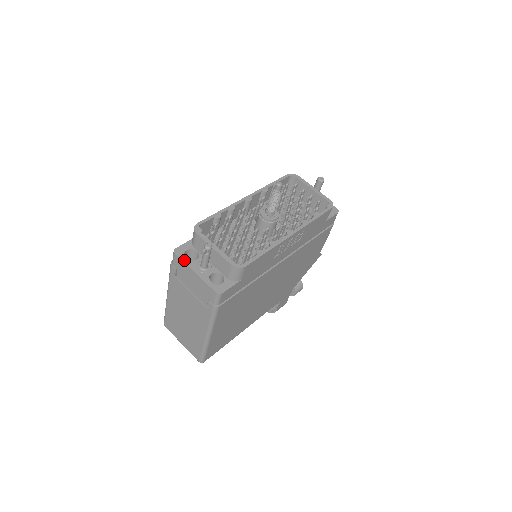
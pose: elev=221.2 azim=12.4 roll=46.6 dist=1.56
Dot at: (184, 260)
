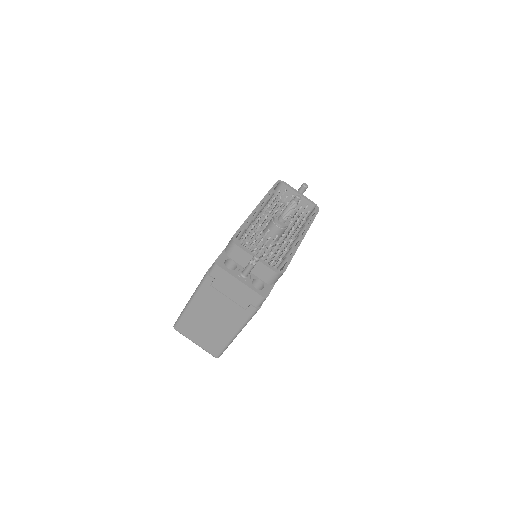
Dot at: (227, 270)
